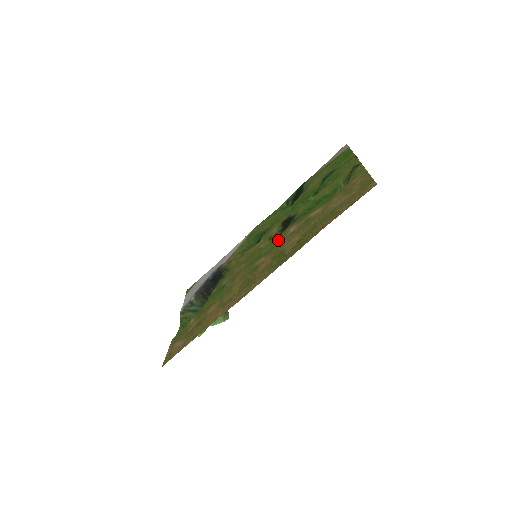
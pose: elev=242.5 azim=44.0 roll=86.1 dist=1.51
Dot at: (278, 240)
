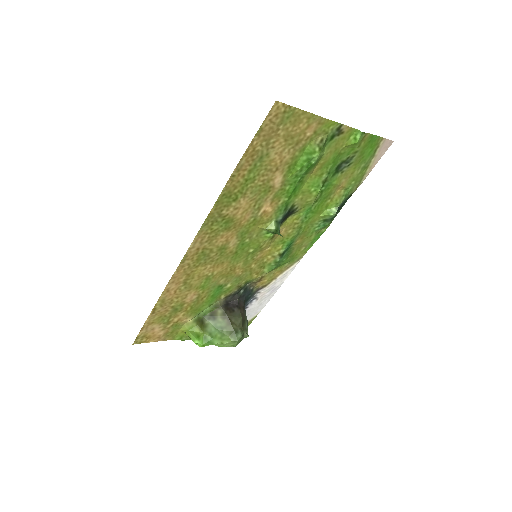
Dot at: (257, 224)
